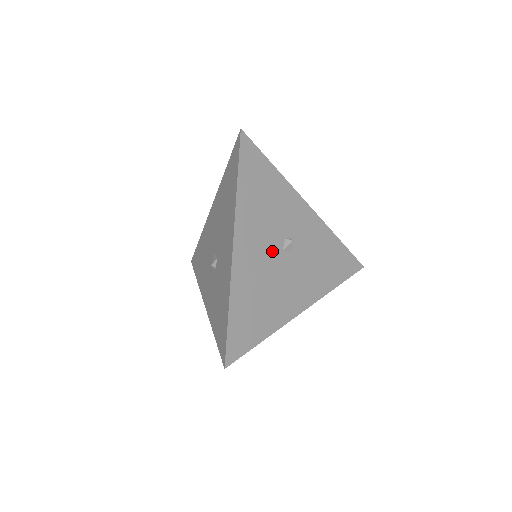
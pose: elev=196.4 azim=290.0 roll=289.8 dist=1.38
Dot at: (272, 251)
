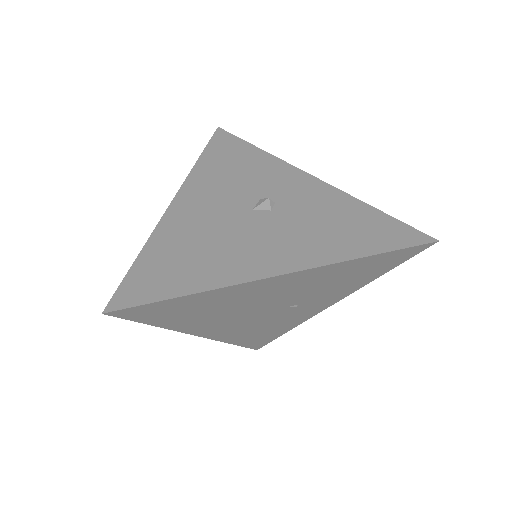
Dot at: (234, 209)
